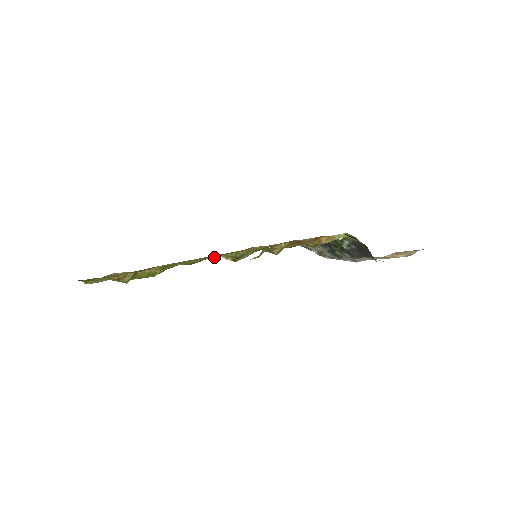
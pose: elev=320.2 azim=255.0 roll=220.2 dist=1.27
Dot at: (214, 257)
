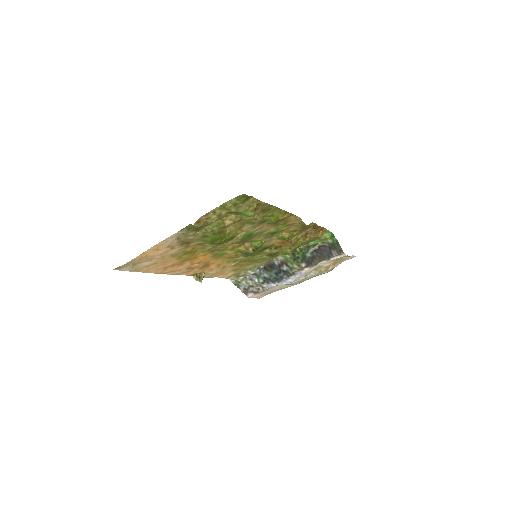
Dot at: (193, 272)
